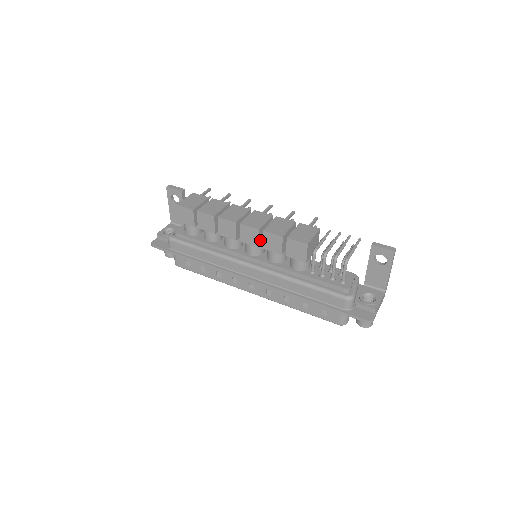
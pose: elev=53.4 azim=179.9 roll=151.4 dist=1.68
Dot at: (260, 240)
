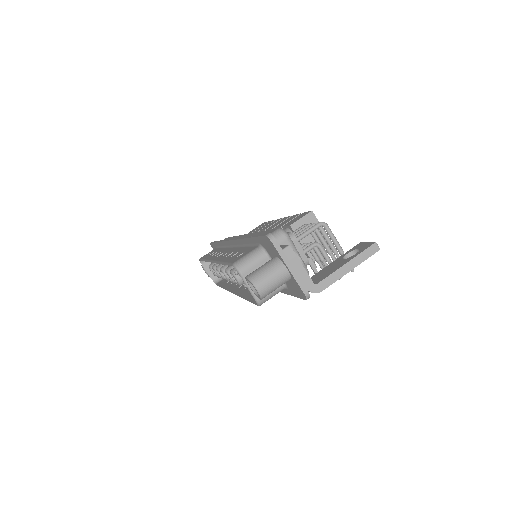
Dot at: occluded
